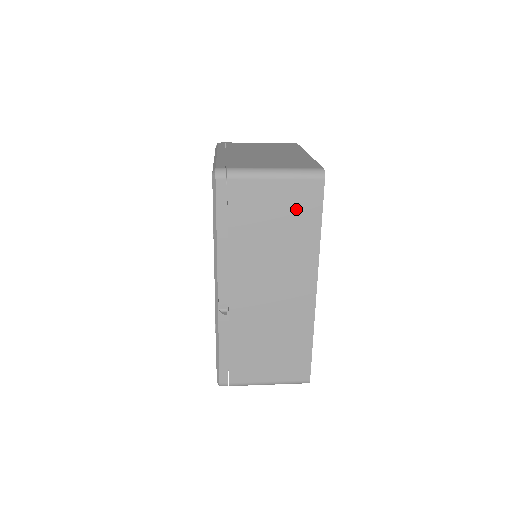
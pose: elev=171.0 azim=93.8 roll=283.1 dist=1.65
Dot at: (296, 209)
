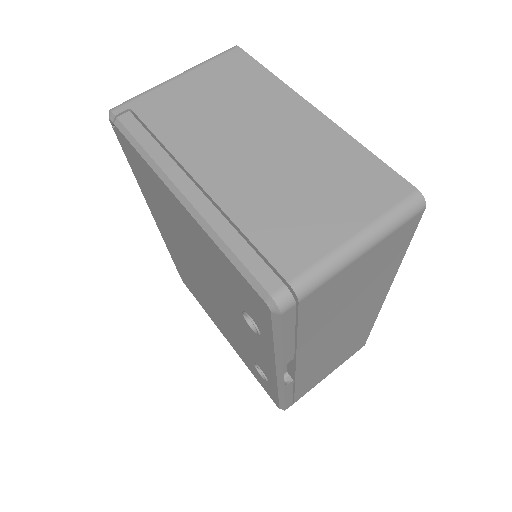
Dot at: (382, 260)
